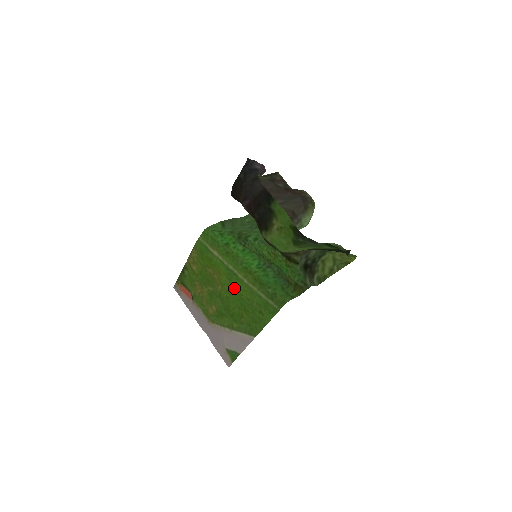
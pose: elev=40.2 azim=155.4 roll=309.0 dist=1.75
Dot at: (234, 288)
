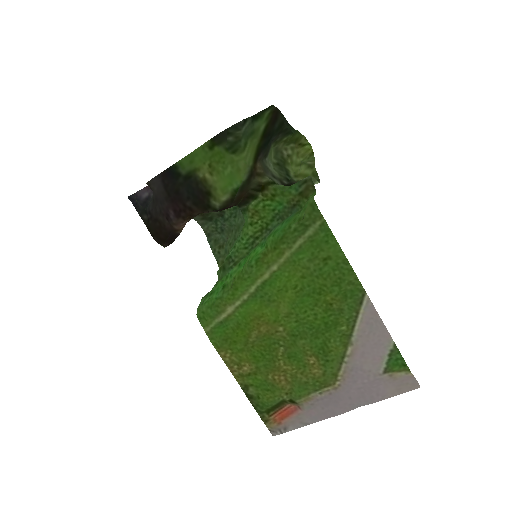
Dot at: (283, 298)
